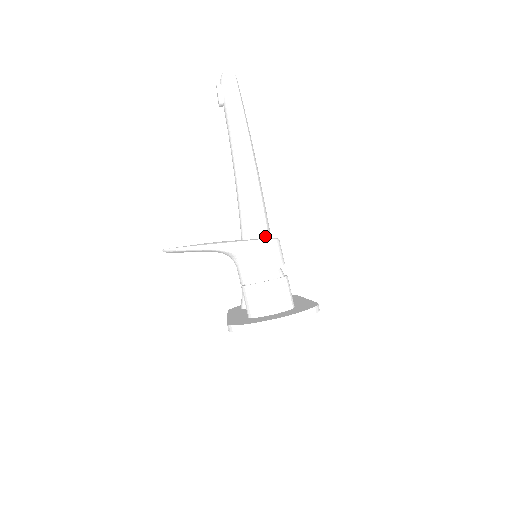
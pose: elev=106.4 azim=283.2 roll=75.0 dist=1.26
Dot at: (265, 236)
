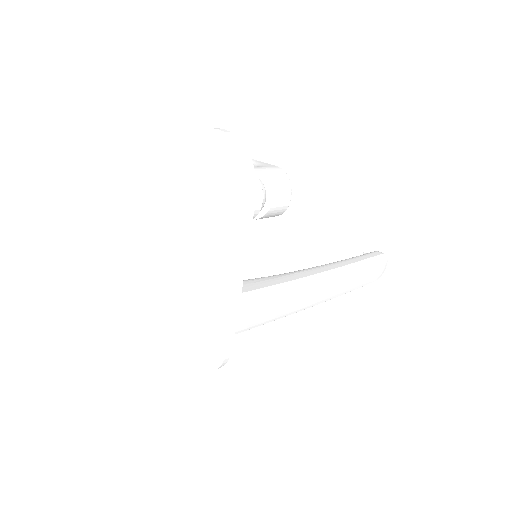
Dot at: (279, 282)
